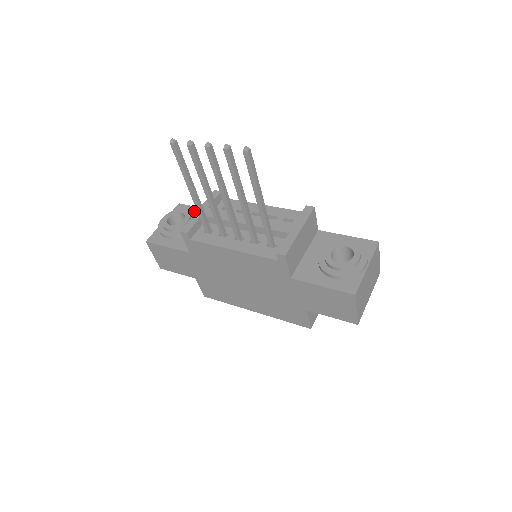
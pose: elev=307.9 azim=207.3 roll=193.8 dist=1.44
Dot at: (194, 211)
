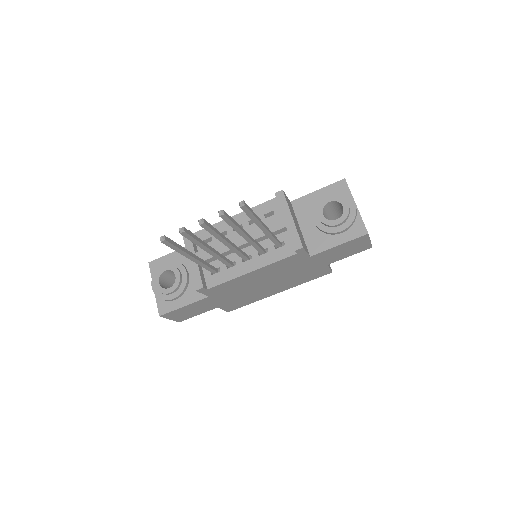
Dot at: (170, 260)
